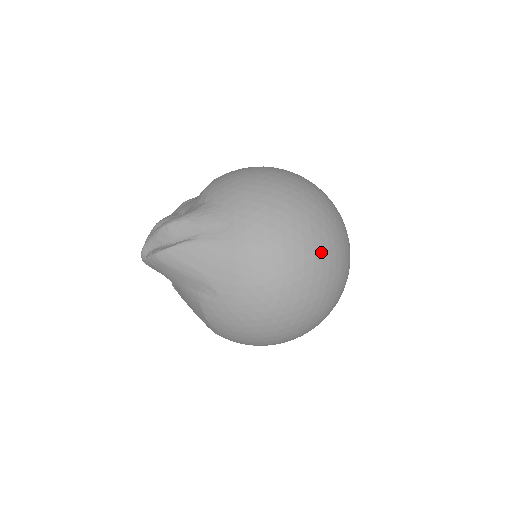
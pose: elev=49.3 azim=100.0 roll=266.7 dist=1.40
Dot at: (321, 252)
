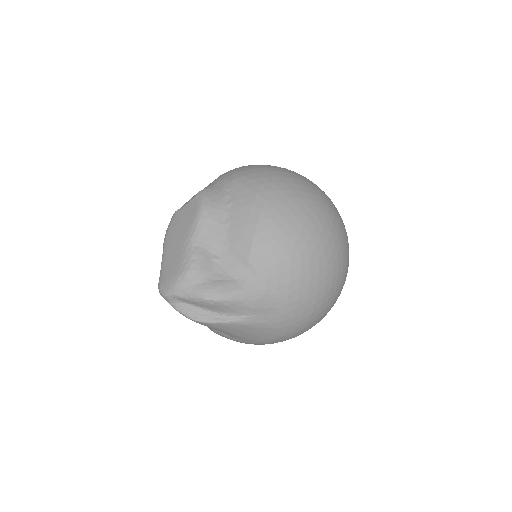
Dot at: occluded
